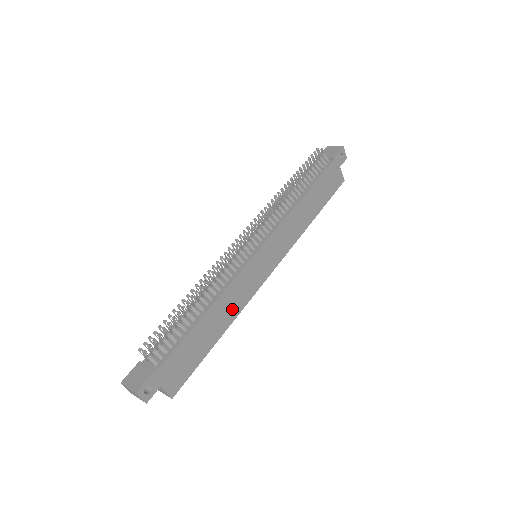
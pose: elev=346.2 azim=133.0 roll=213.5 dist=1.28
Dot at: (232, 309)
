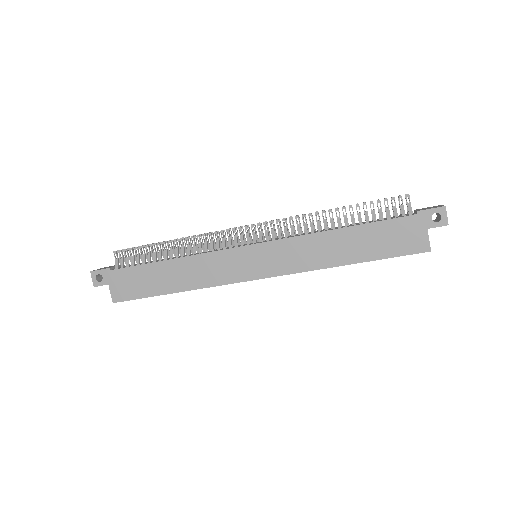
Dot at: (196, 278)
